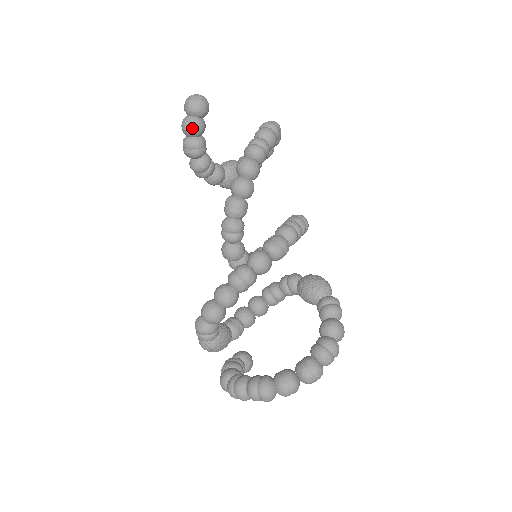
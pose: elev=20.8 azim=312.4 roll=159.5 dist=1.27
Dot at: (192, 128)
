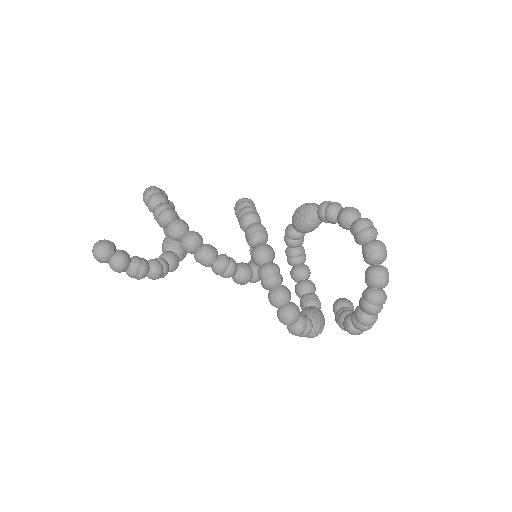
Dot at: (121, 263)
